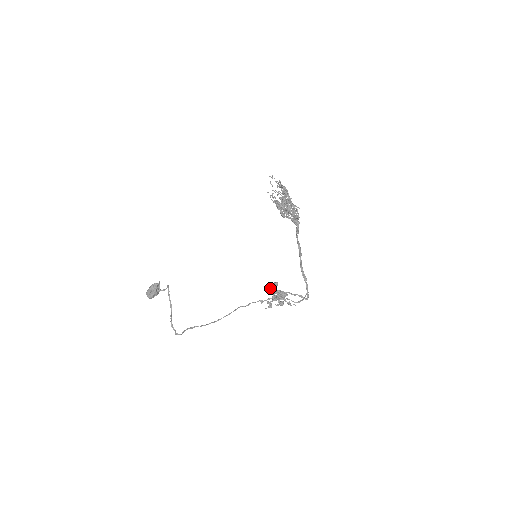
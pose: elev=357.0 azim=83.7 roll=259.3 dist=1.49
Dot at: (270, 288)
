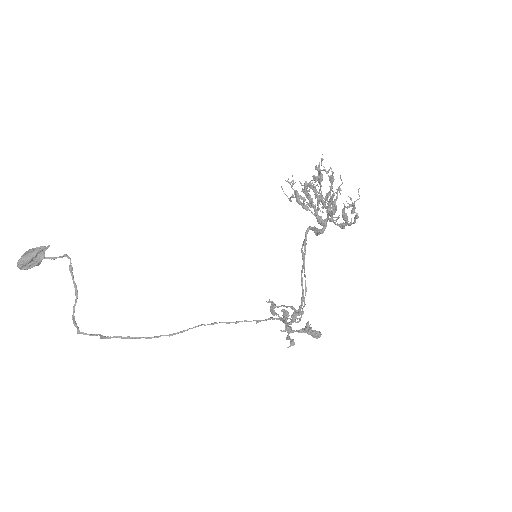
Dot at: (309, 329)
